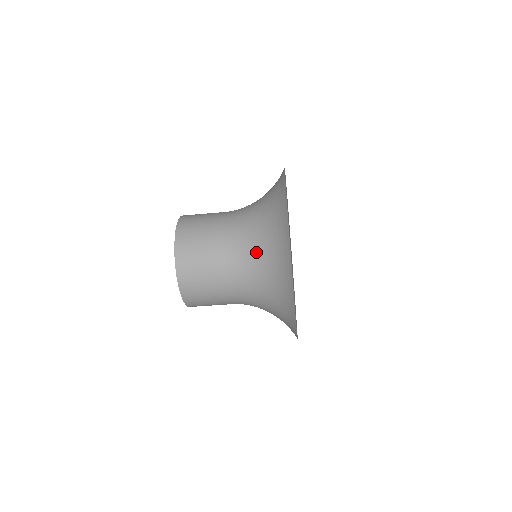
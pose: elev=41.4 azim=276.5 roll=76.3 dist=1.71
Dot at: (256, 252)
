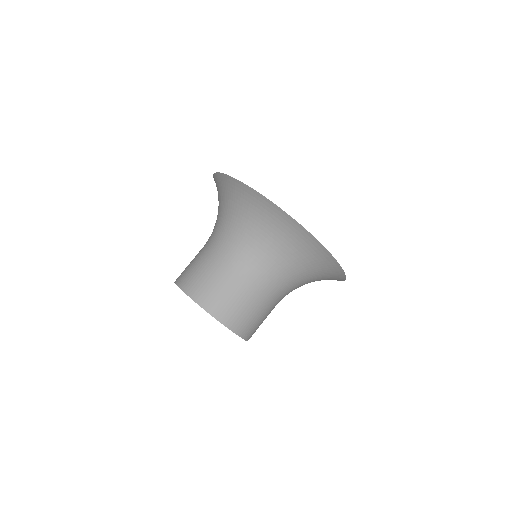
Dot at: (219, 217)
